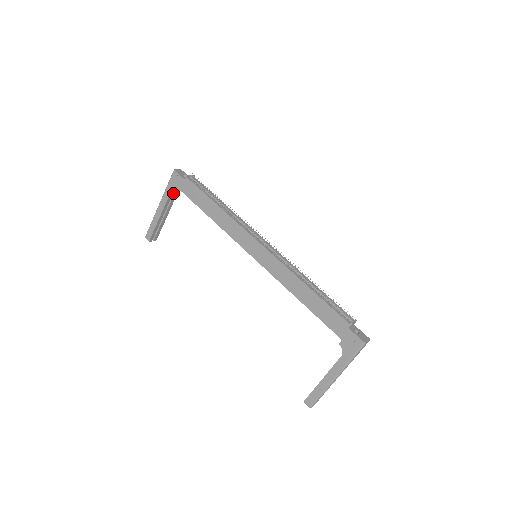
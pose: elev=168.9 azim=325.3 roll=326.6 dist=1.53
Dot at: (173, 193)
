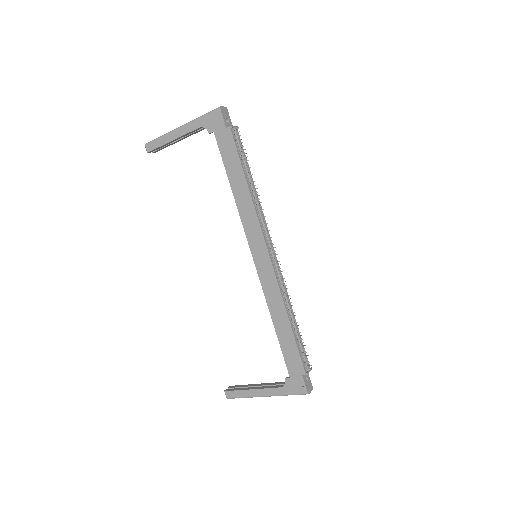
Dot at: occluded
